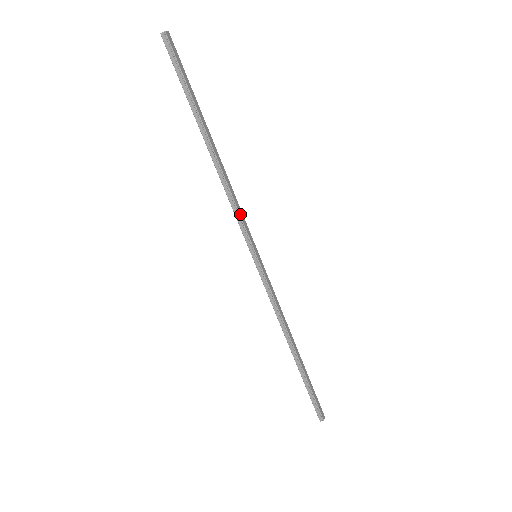
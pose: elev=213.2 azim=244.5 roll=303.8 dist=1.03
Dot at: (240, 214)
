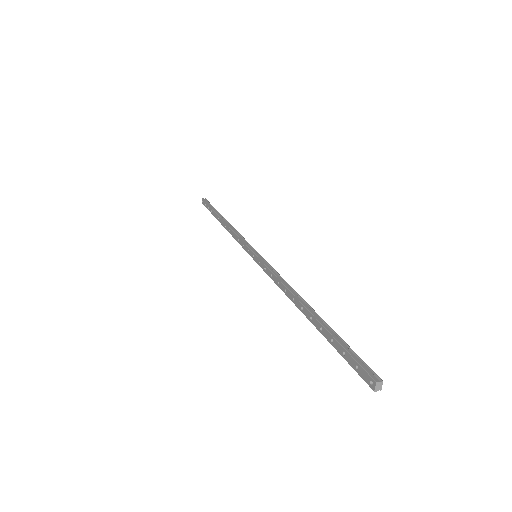
Dot at: occluded
